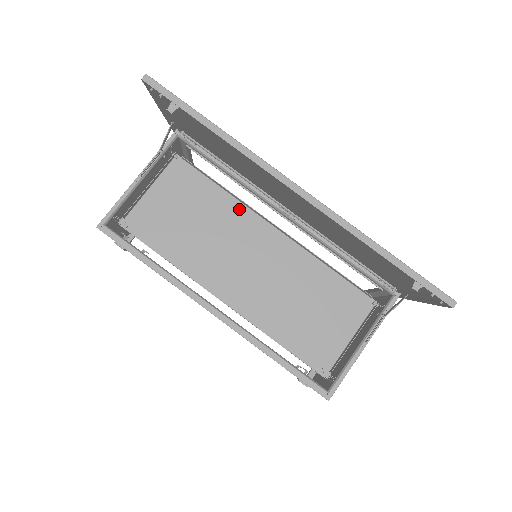
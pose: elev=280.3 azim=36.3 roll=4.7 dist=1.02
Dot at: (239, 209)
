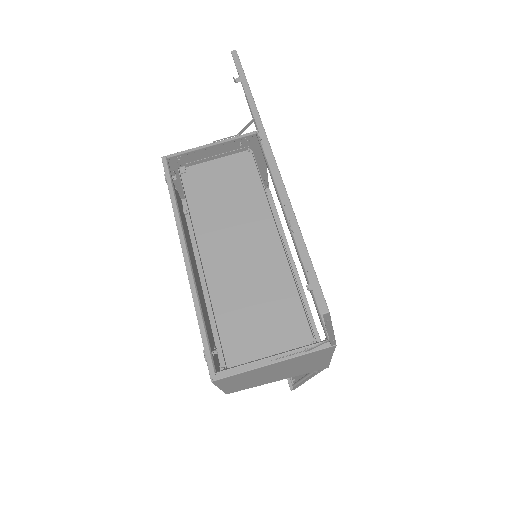
Dot at: (264, 208)
